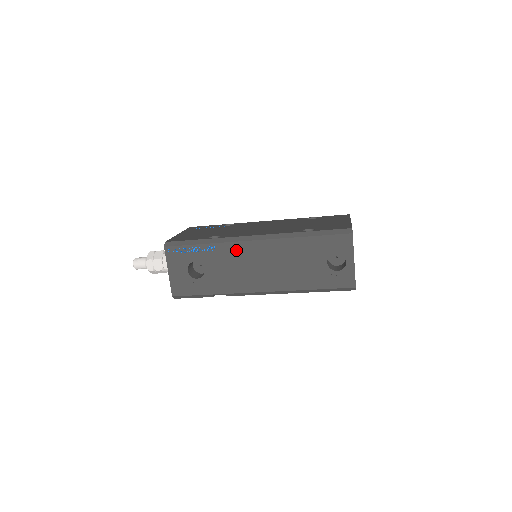
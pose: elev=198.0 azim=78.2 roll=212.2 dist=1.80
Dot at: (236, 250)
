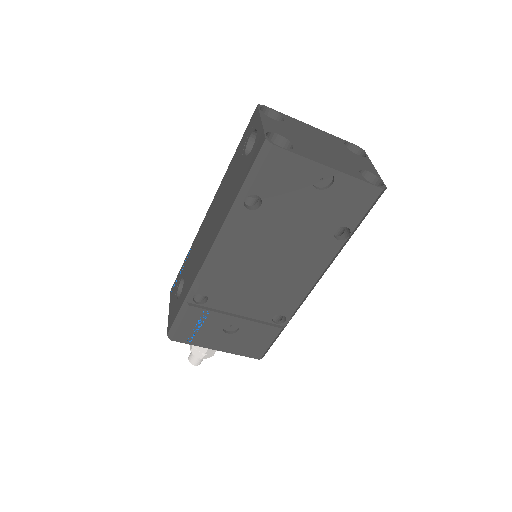
Dot at: (199, 236)
